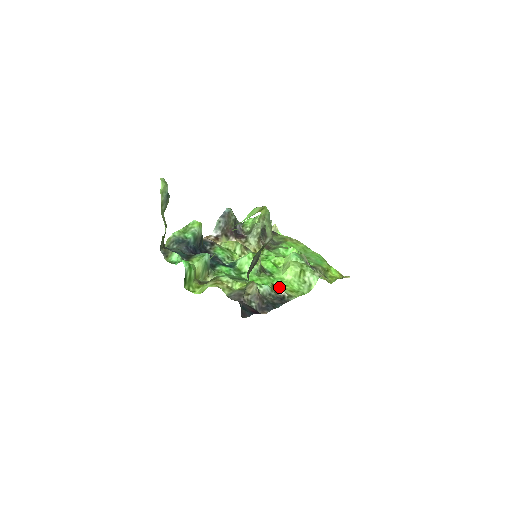
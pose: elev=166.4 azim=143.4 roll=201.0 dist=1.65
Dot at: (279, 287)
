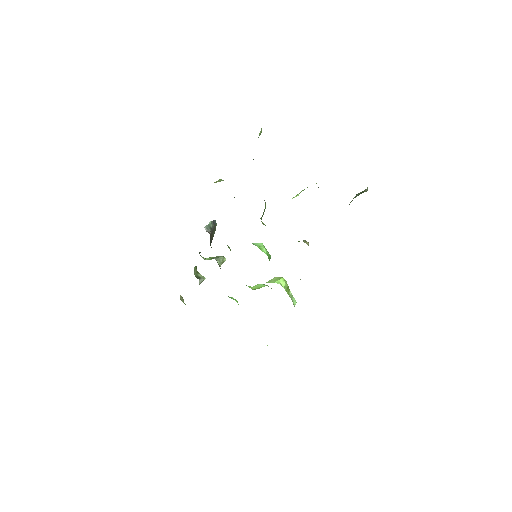
Dot at: occluded
